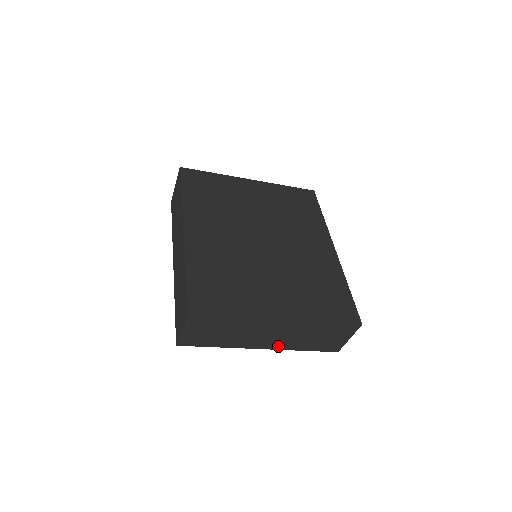
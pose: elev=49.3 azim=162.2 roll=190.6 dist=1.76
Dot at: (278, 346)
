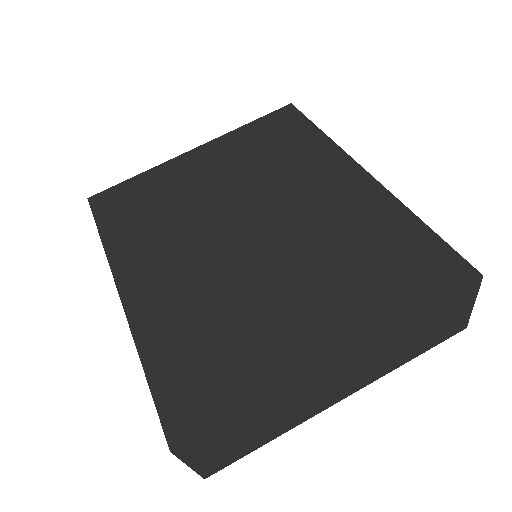
Dot at: (363, 383)
